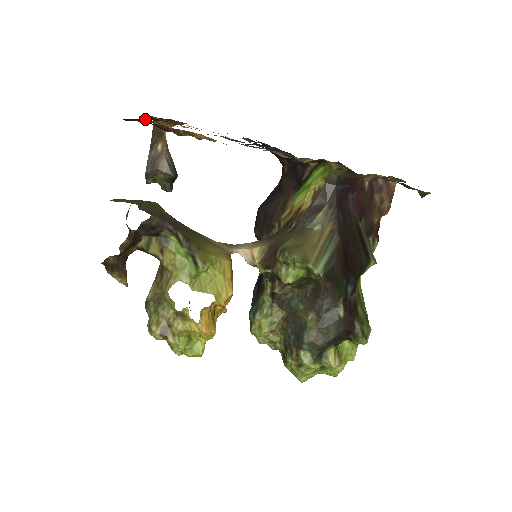
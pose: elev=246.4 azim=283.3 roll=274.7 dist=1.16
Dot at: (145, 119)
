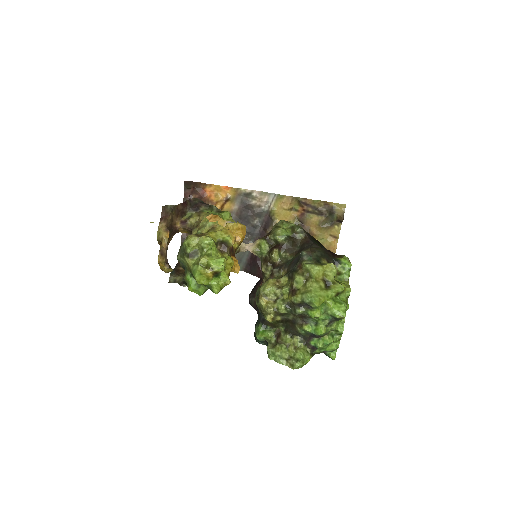
Dot at: occluded
